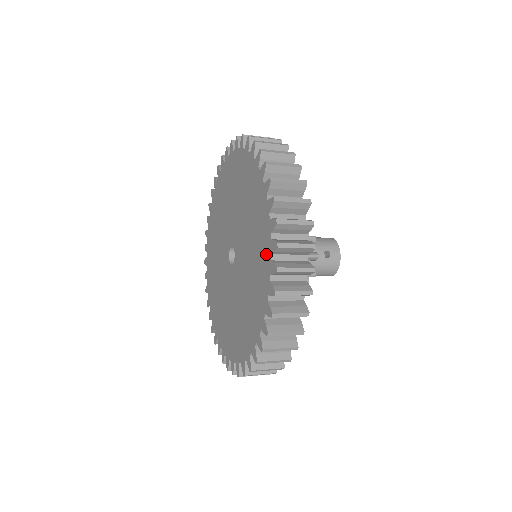
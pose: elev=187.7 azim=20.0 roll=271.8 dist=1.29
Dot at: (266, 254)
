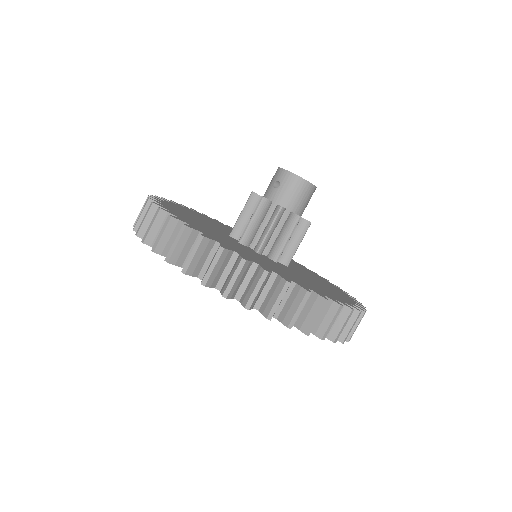
Dot at: occluded
